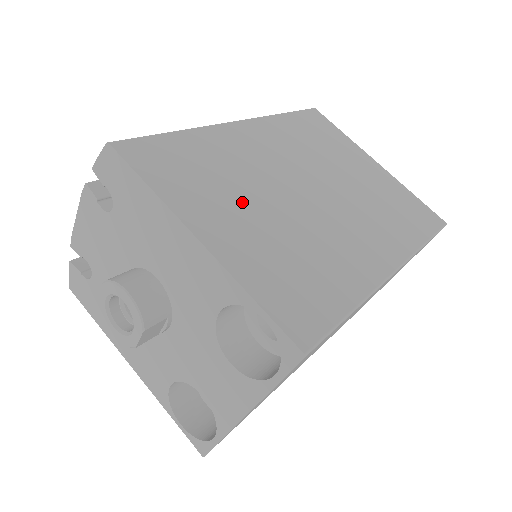
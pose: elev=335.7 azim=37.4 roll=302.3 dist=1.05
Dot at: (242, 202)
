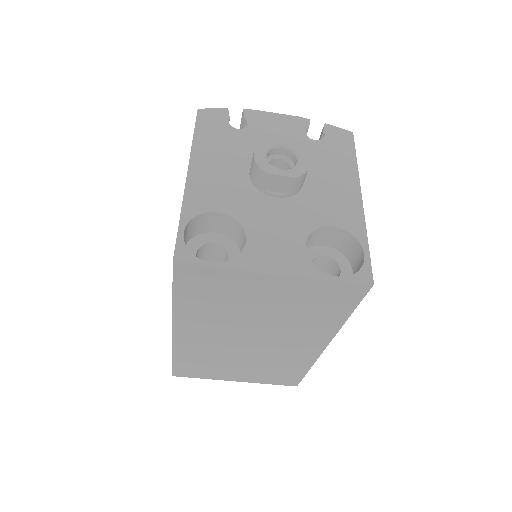
Dot at: occluded
